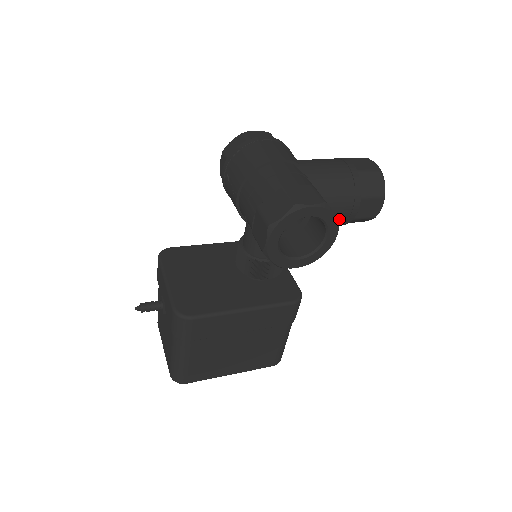
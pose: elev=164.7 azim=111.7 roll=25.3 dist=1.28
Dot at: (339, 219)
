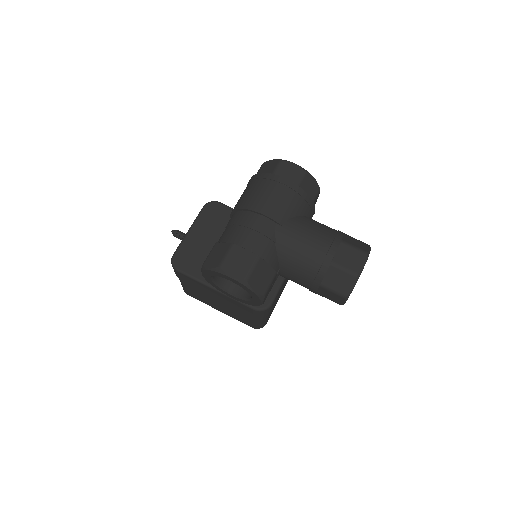
Dot at: (263, 295)
